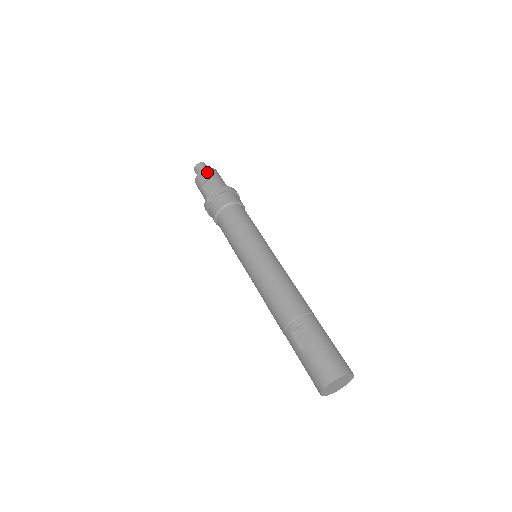
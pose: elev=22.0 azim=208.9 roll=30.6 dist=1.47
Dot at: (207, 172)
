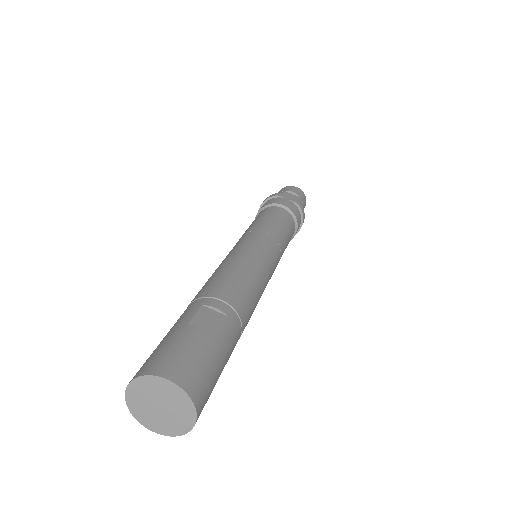
Dot at: (302, 193)
